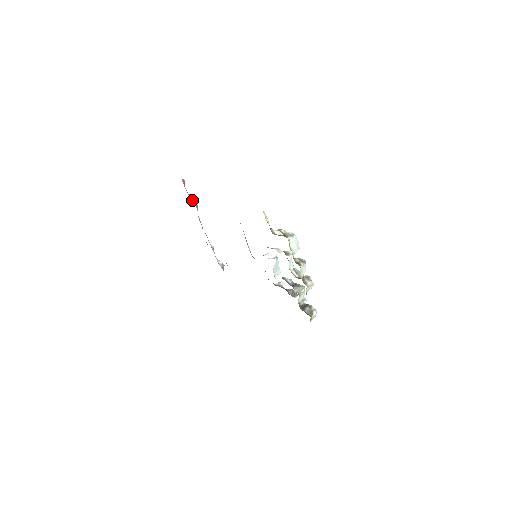
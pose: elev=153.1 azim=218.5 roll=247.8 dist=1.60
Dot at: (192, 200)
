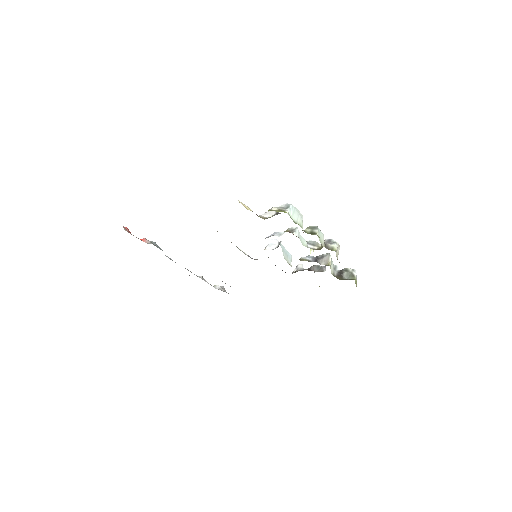
Dot at: (148, 243)
